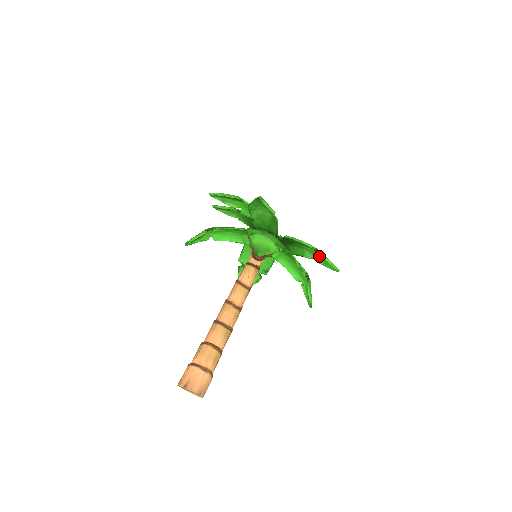
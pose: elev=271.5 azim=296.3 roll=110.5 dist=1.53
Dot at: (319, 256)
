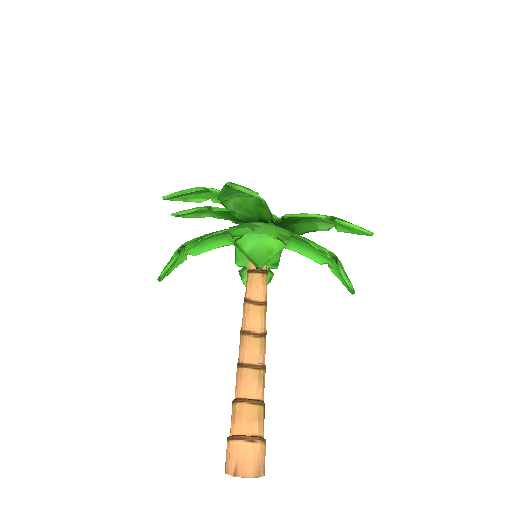
Dot at: (338, 223)
